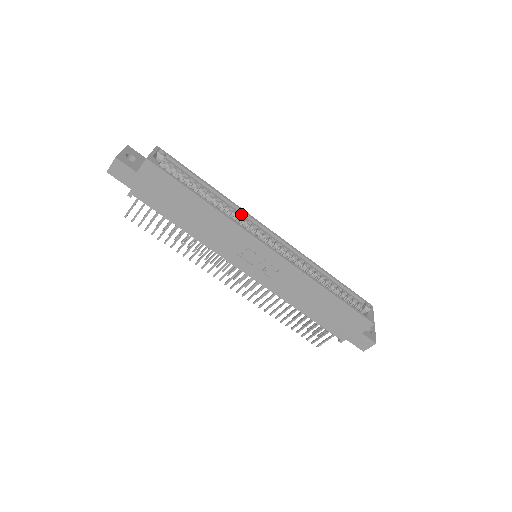
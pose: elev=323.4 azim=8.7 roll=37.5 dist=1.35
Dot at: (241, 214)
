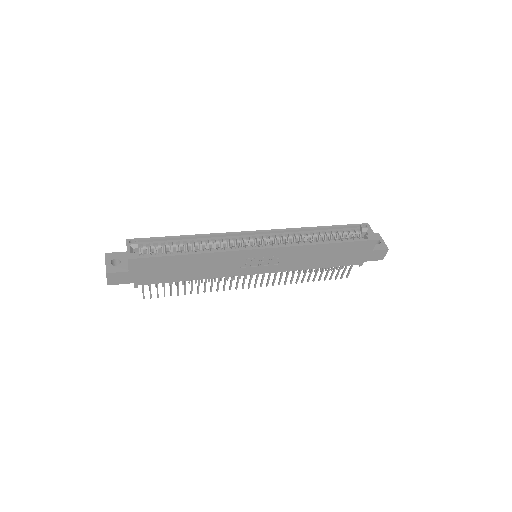
Dot at: (223, 237)
